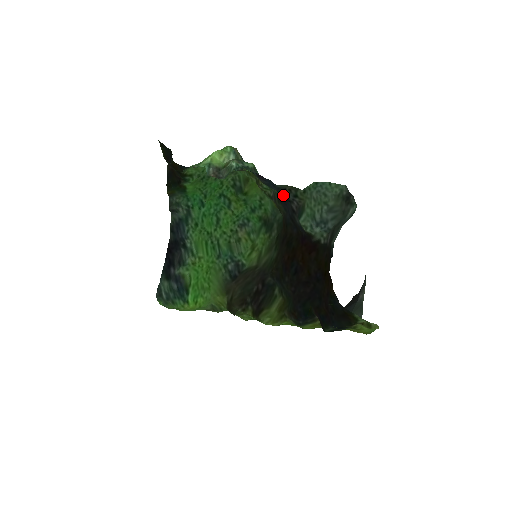
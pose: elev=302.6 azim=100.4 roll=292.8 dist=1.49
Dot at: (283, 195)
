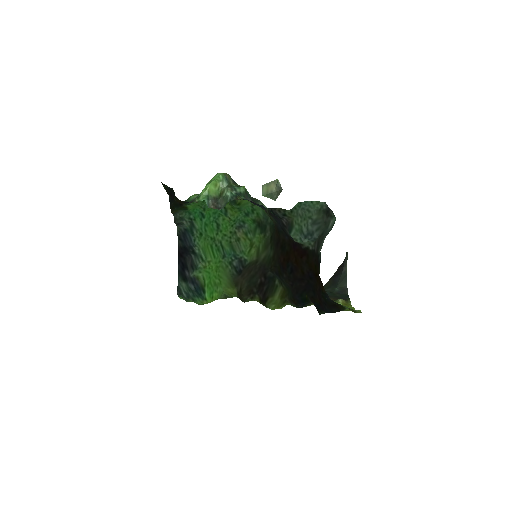
Dot at: (273, 213)
